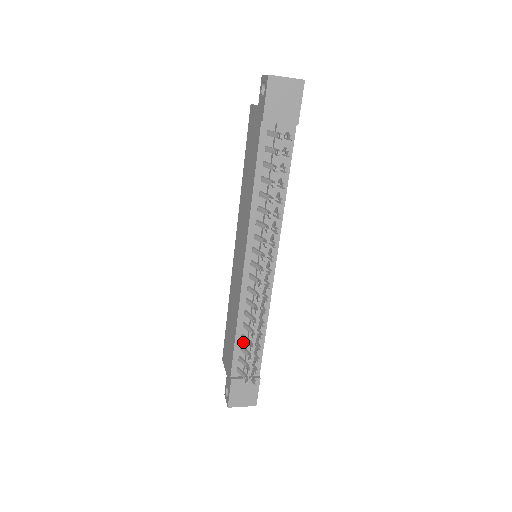
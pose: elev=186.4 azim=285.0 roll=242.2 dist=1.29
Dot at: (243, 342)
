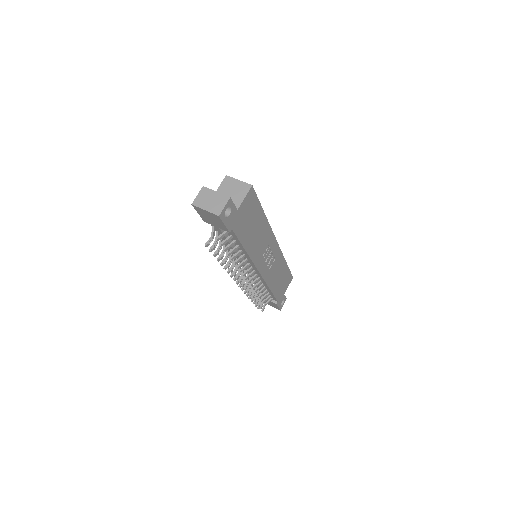
Dot at: occluded
